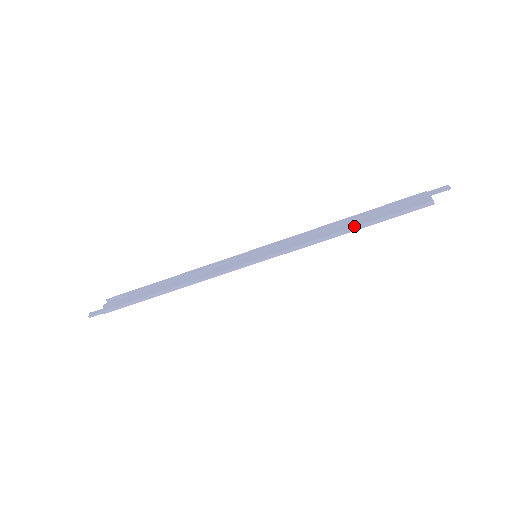
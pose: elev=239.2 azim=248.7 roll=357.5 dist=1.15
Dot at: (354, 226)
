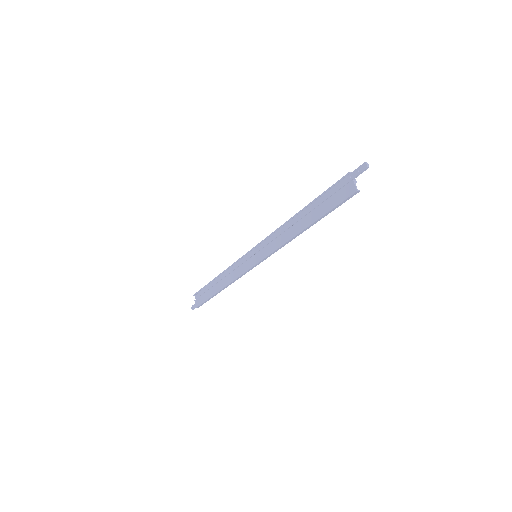
Dot at: (307, 226)
